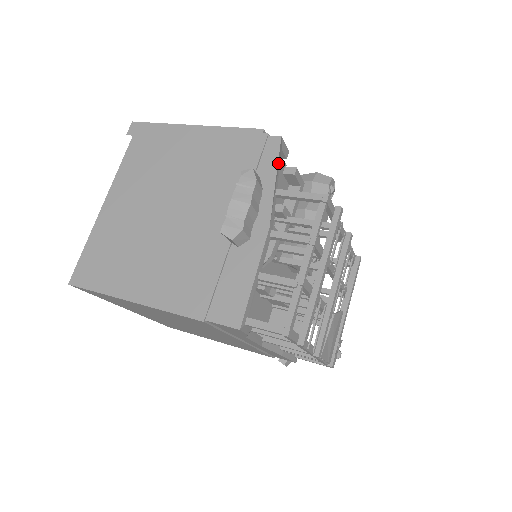
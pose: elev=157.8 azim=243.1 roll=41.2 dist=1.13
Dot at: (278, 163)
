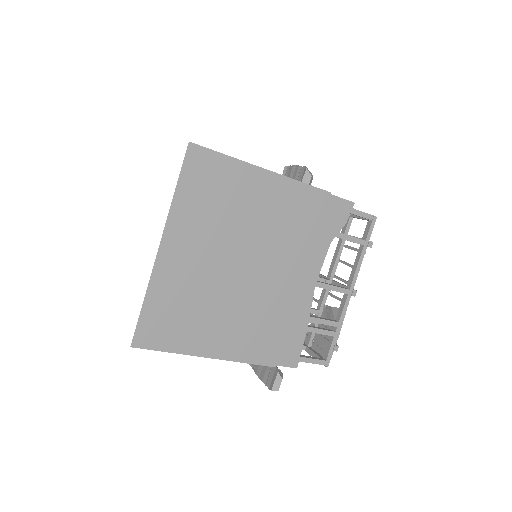
Dot at: occluded
